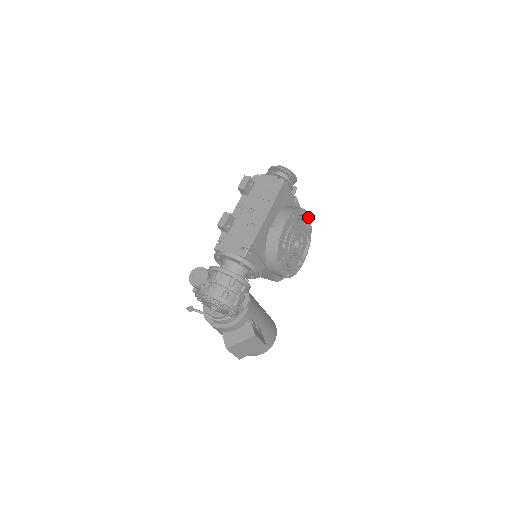
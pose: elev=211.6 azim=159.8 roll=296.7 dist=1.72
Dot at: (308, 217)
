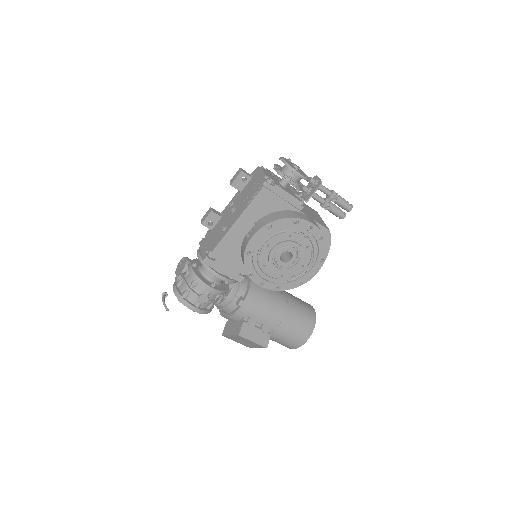
Dot at: (312, 226)
